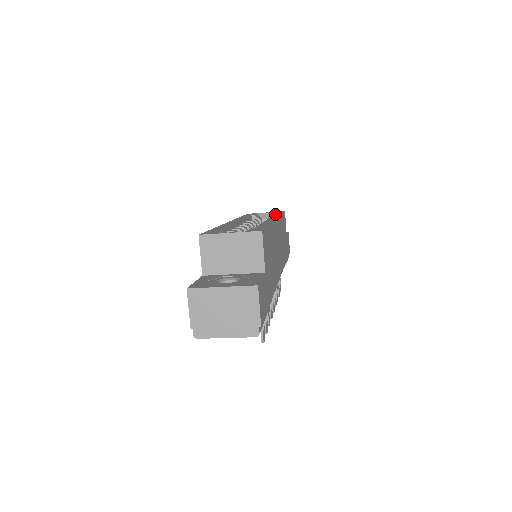
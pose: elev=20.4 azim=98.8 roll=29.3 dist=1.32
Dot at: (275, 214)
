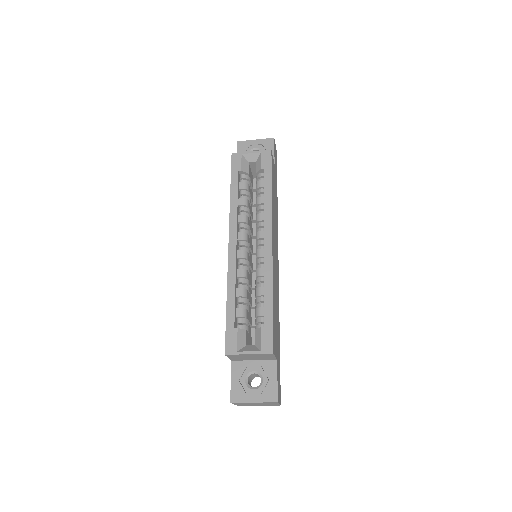
Dot at: (265, 189)
